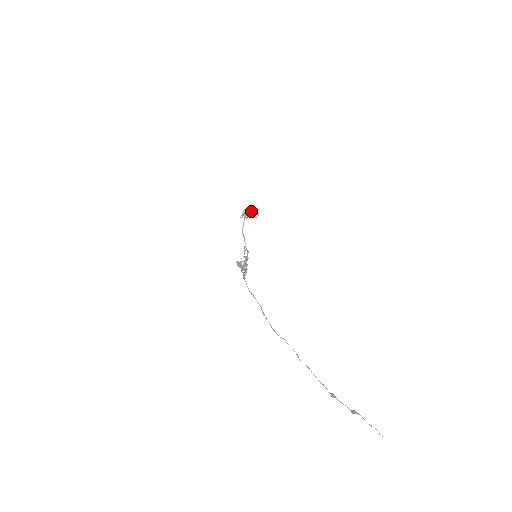
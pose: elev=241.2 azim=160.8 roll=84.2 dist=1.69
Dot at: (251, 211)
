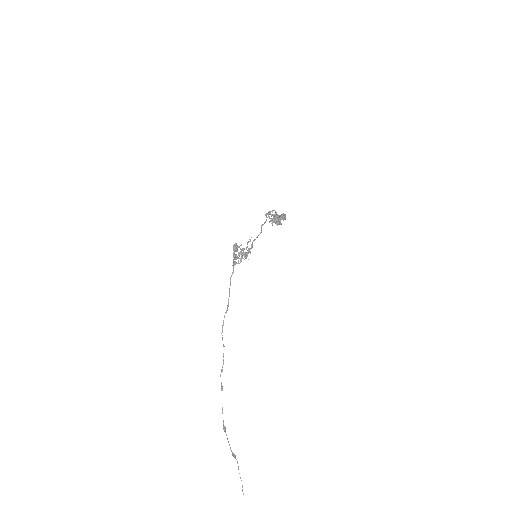
Dot at: occluded
